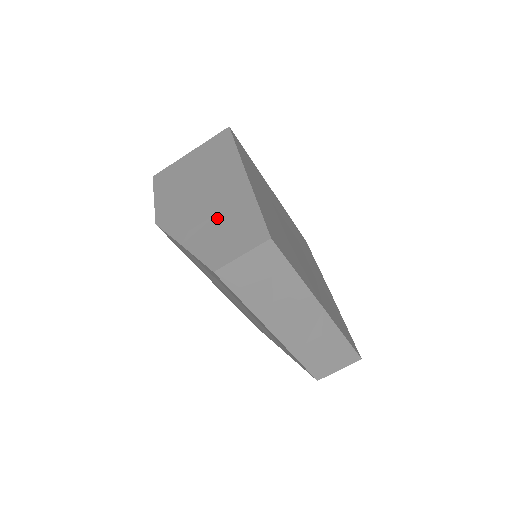
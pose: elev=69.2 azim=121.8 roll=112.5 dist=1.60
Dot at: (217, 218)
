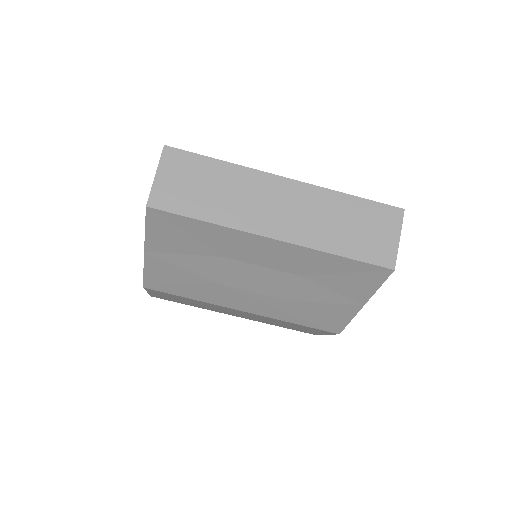
Dot at: occluded
